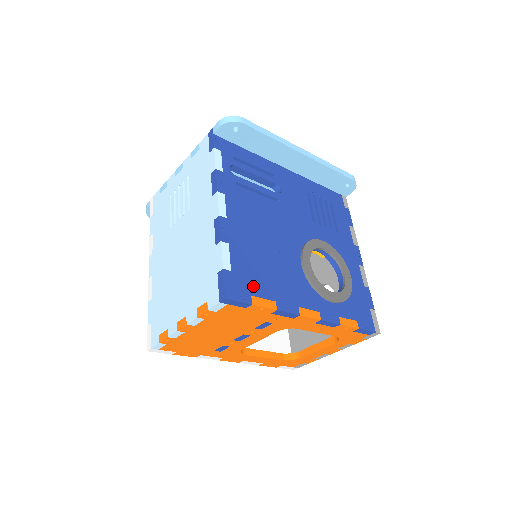
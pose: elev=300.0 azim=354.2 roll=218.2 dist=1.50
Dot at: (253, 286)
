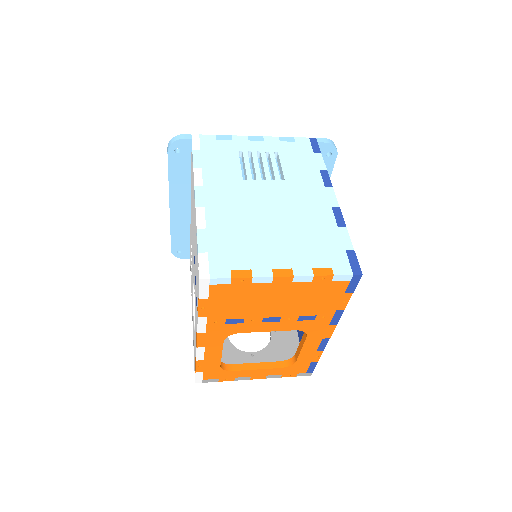
Dot at: occluded
